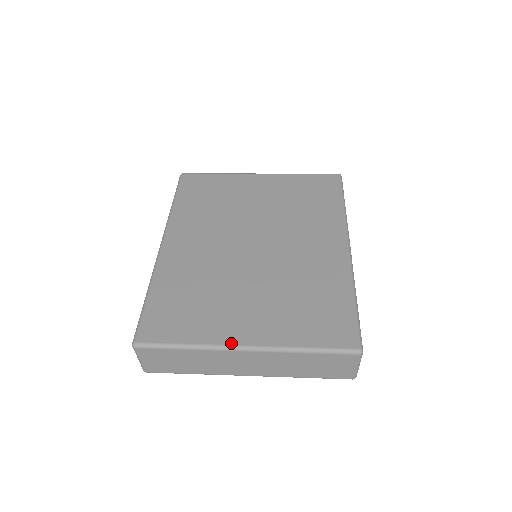
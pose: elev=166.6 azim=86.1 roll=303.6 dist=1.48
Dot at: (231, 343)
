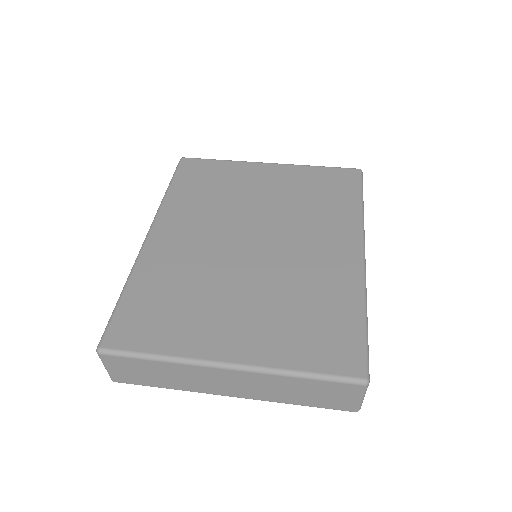
Dot at: (211, 358)
